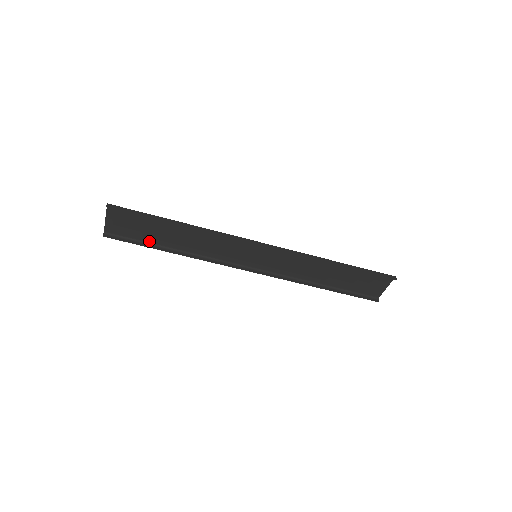
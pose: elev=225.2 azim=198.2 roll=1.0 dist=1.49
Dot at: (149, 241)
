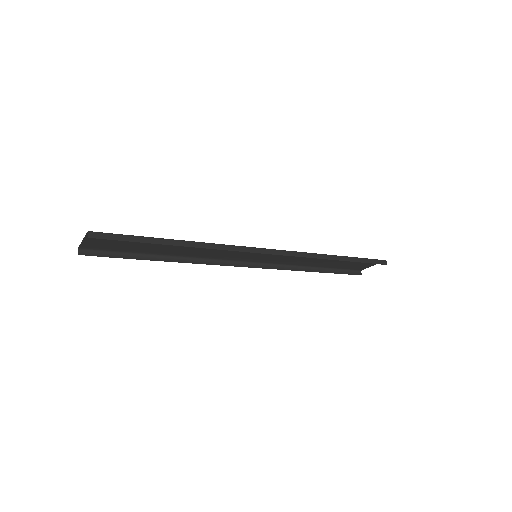
Dot at: (135, 251)
